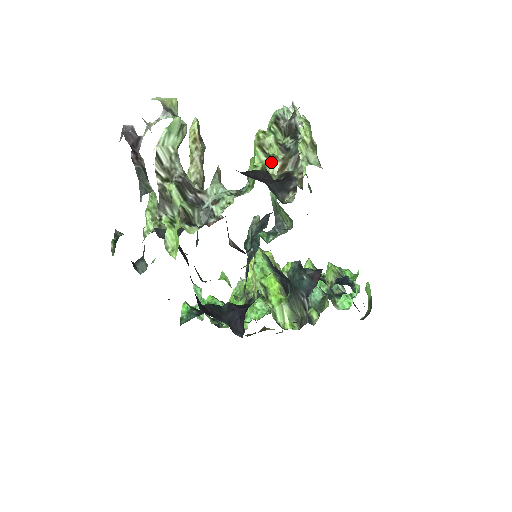
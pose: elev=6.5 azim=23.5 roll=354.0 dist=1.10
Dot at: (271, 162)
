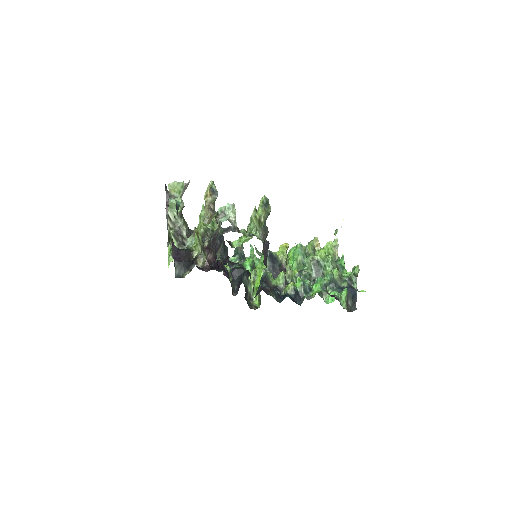
Dot at: (199, 244)
